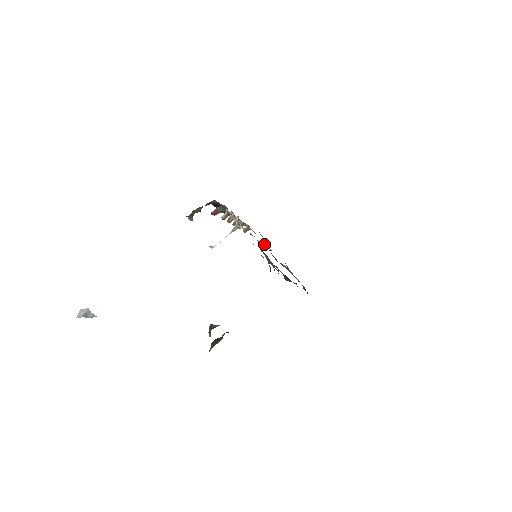
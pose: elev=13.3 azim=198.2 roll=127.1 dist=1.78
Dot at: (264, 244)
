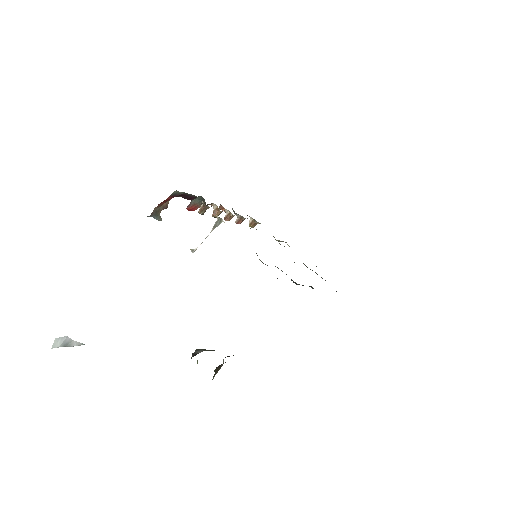
Dot at: (275, 239)
